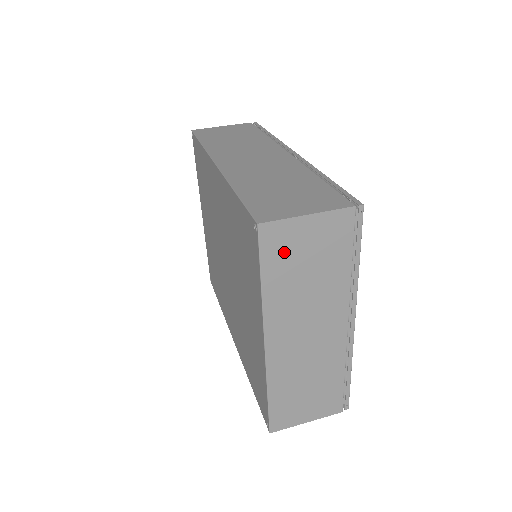
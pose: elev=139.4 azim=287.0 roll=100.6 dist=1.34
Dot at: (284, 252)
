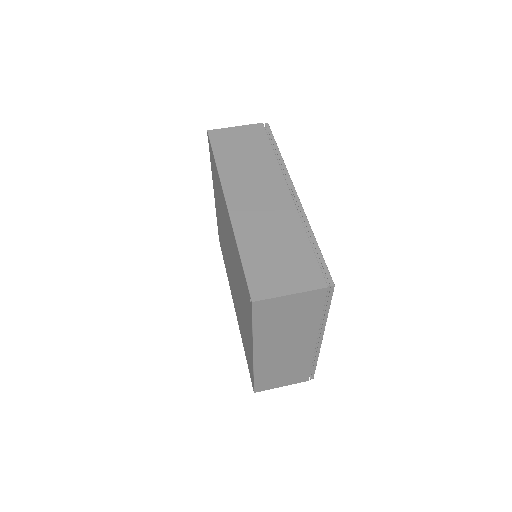
Dot at: (271, 313)
